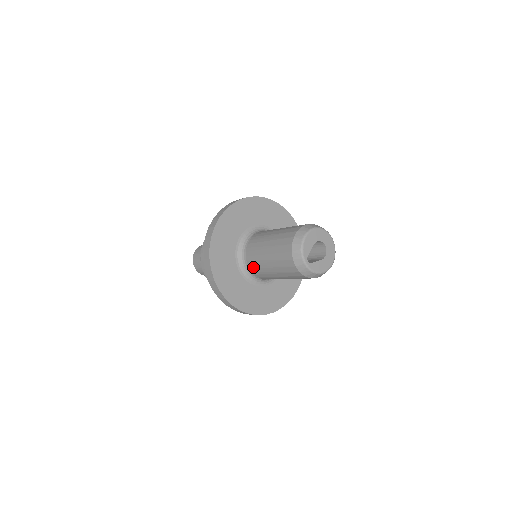
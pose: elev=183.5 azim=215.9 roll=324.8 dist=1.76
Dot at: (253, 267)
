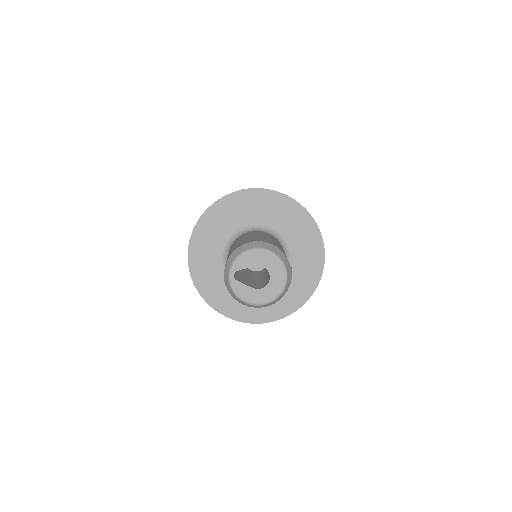
Dot at: occluded
